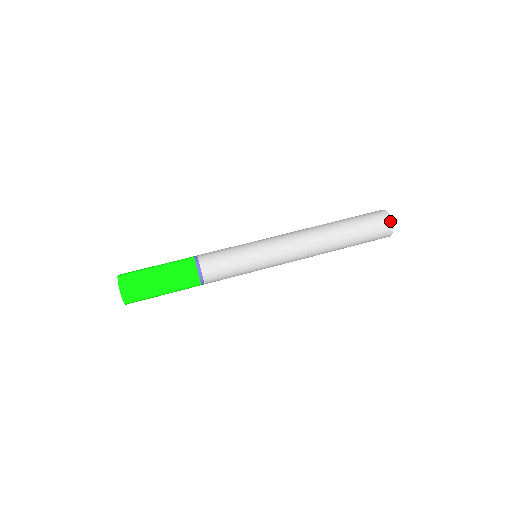
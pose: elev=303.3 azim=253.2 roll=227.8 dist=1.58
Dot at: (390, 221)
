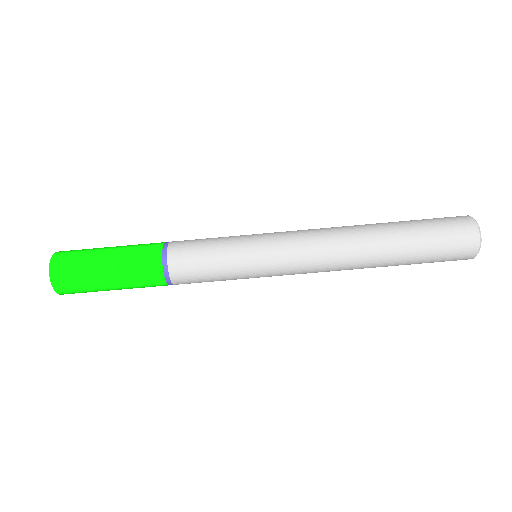
Dot at: (477, 239)
